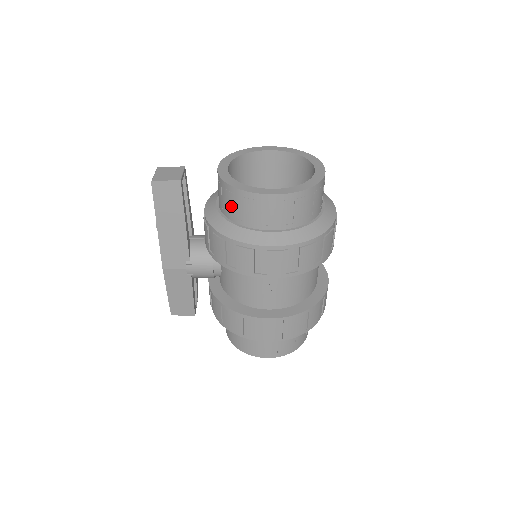
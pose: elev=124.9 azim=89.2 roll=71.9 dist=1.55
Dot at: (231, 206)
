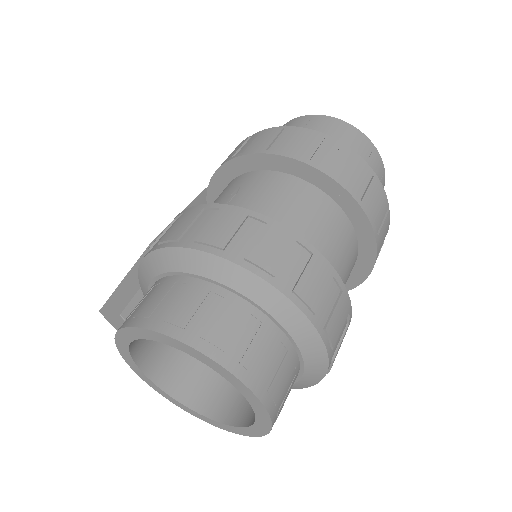
Dot at: occluded
